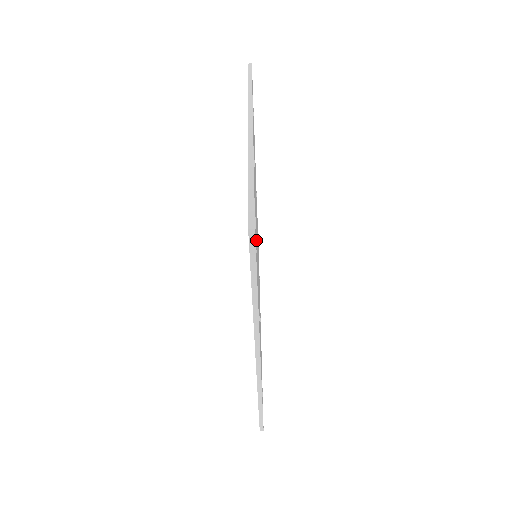
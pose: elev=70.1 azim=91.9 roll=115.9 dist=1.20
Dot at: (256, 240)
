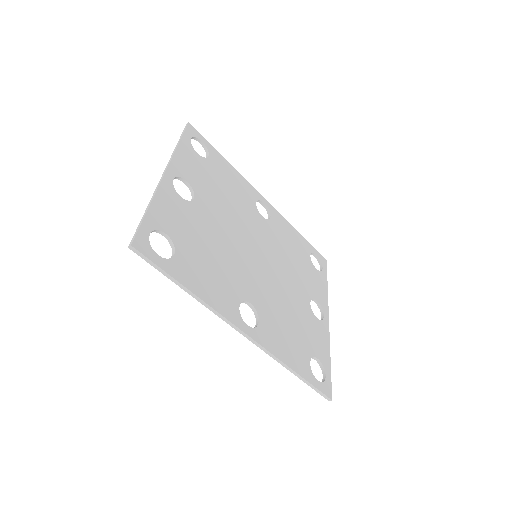
Dot at: (186, 248)
